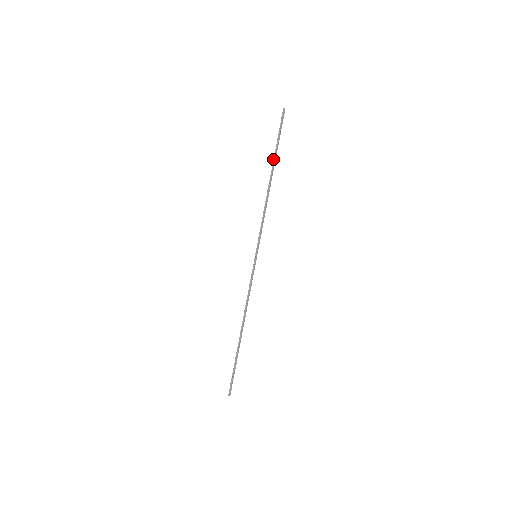
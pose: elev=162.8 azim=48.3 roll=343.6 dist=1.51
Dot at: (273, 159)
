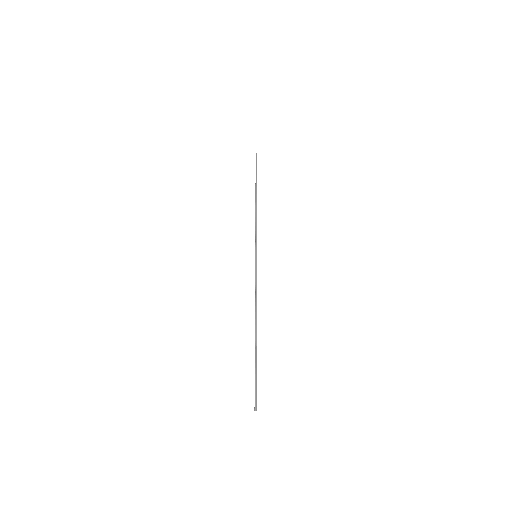
Dot at: (255, 183)
